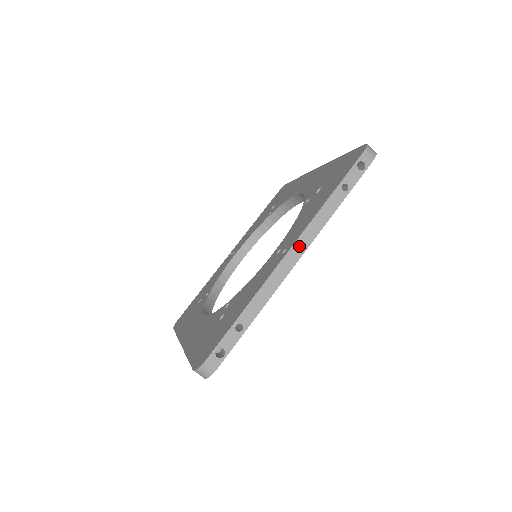
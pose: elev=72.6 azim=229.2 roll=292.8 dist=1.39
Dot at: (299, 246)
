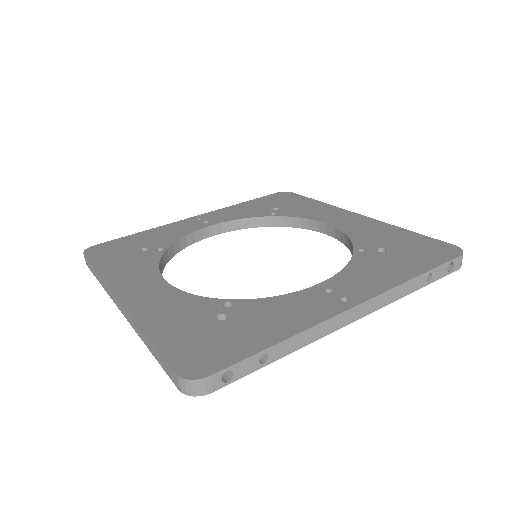
Dot at: (366, 307)
